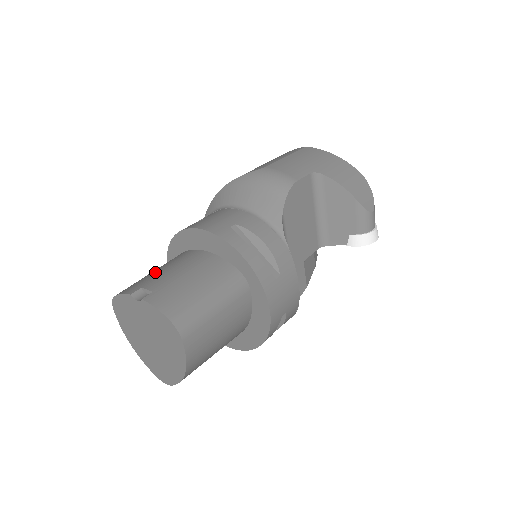
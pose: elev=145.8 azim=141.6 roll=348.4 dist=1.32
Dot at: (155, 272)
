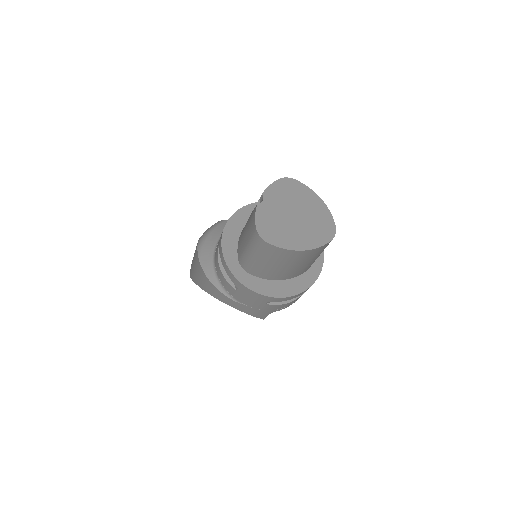
Dot at: (246, 230)
